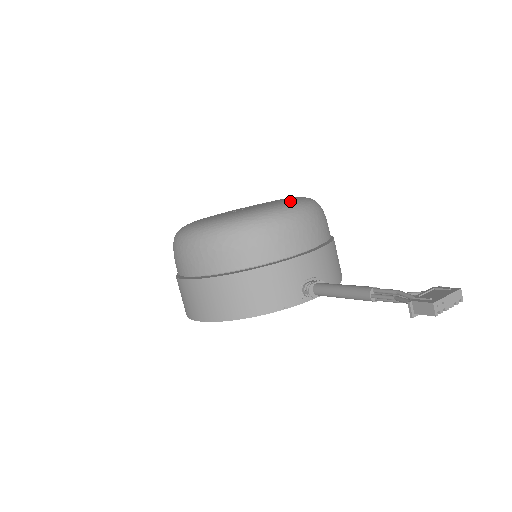
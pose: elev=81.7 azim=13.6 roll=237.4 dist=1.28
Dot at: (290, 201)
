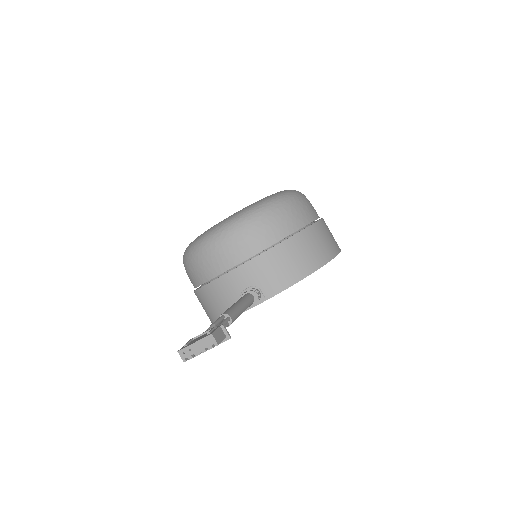
Dot at: (233, 214)
